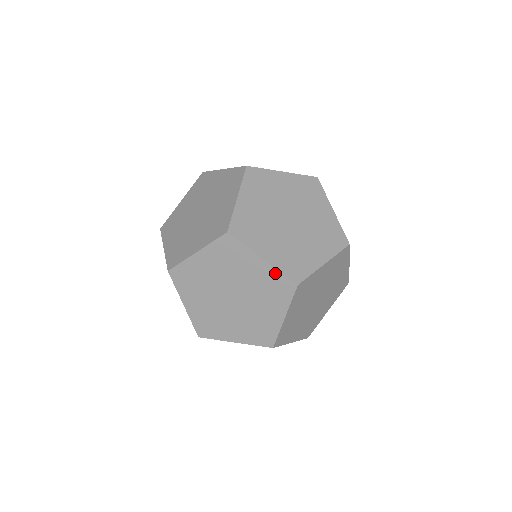
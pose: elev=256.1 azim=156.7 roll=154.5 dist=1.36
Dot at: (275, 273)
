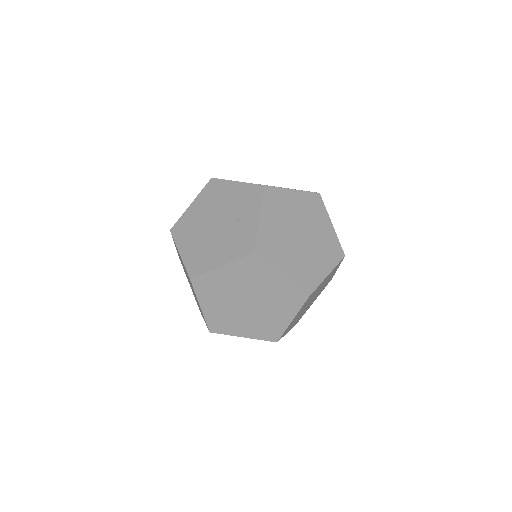
Dot at: (335, 239)
